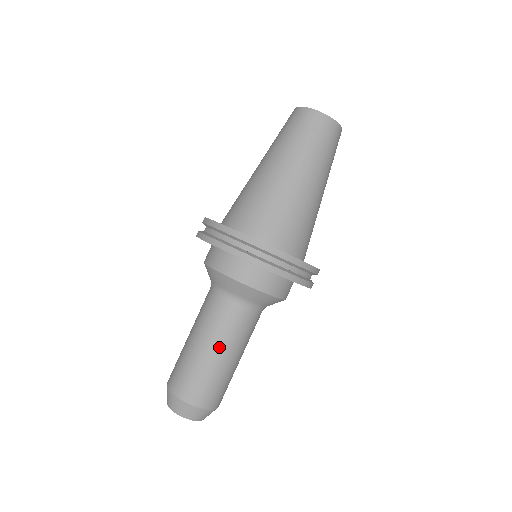
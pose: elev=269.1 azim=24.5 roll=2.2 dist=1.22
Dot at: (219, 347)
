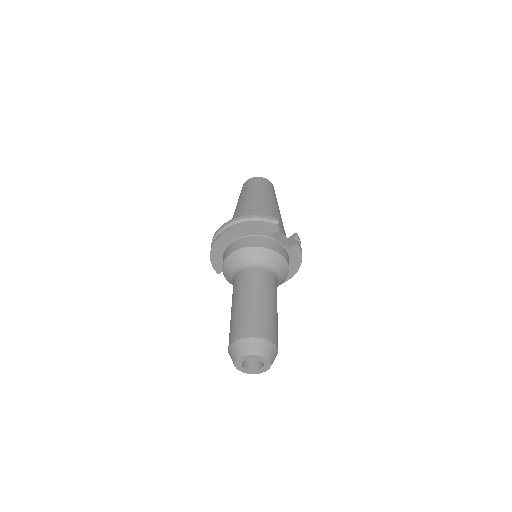
Dot at: (239, 298)
